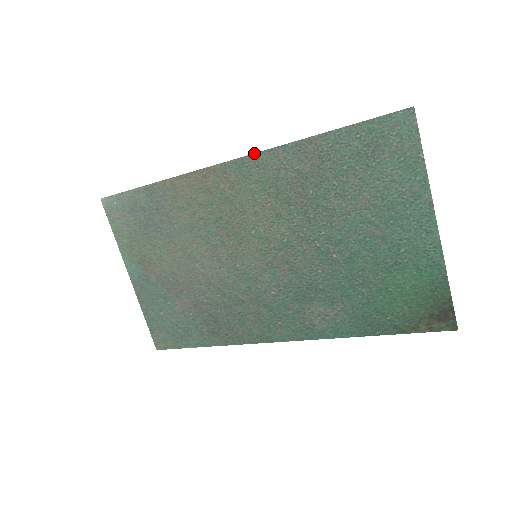
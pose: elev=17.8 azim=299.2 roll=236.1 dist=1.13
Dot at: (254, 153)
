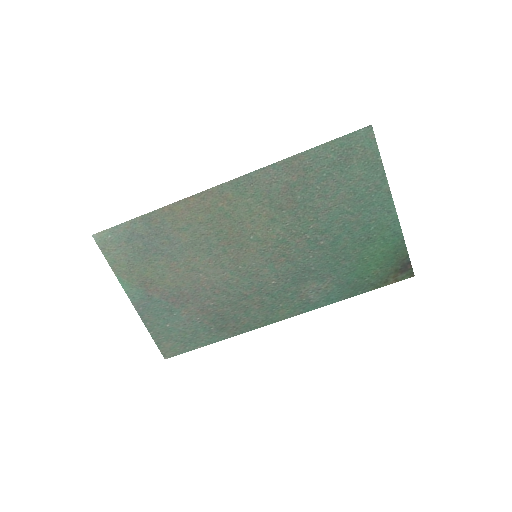
Dot at: (248, 173)
